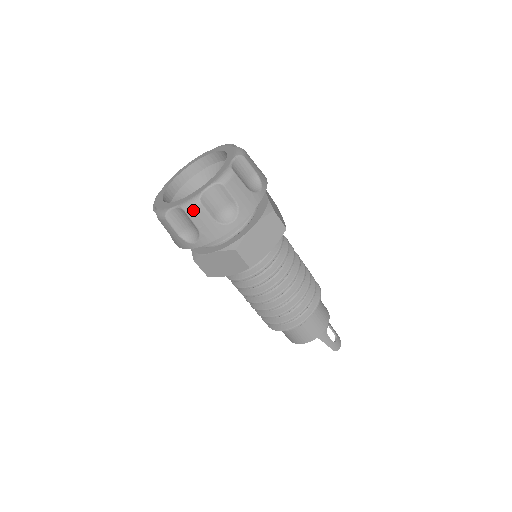
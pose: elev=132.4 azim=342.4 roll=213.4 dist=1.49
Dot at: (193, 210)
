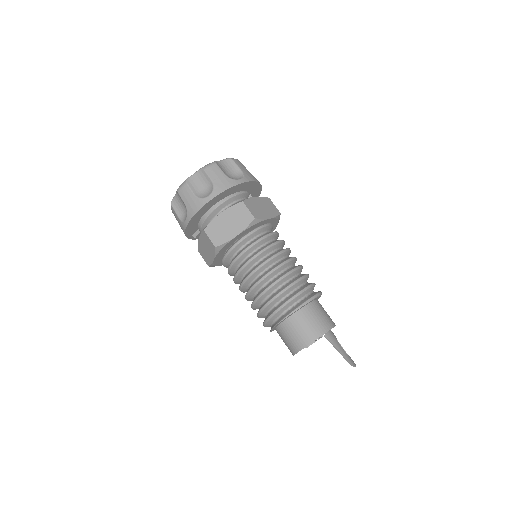
Dot at: (210, 167)
